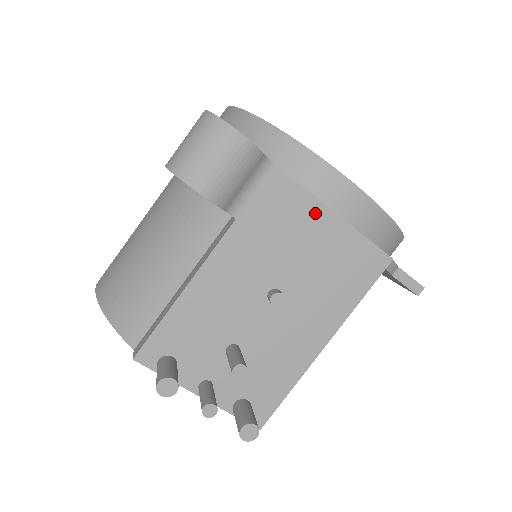
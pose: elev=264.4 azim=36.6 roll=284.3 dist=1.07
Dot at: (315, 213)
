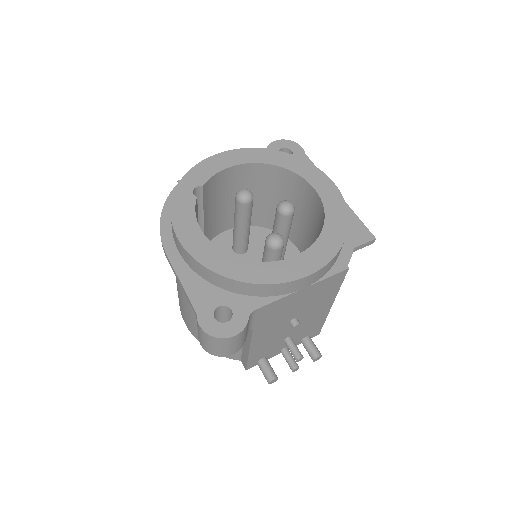
Dot at: (291, 298)
